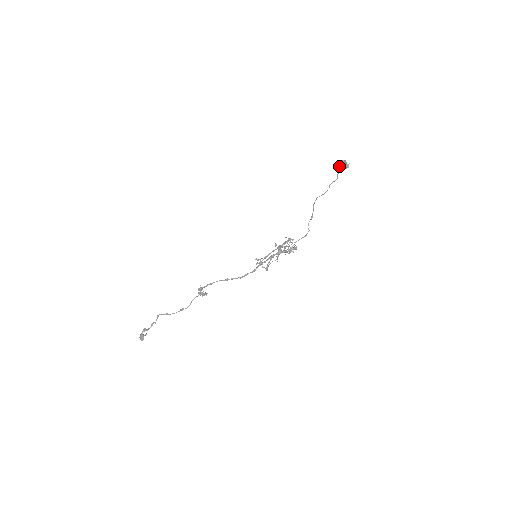
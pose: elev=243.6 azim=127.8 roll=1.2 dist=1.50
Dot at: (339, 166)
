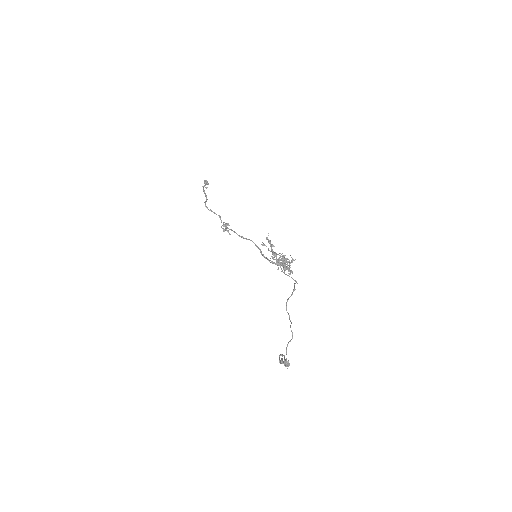
Dot at: (279, 359)
